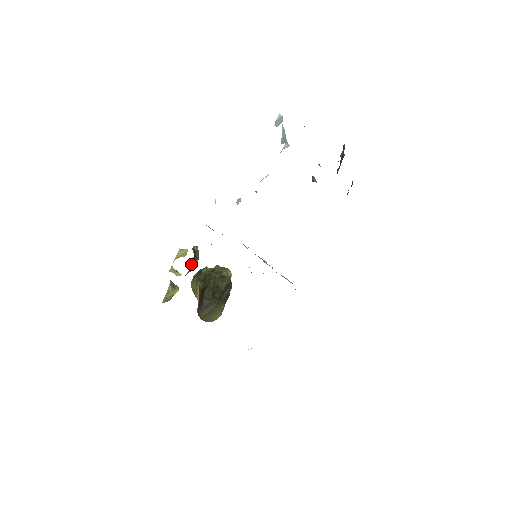
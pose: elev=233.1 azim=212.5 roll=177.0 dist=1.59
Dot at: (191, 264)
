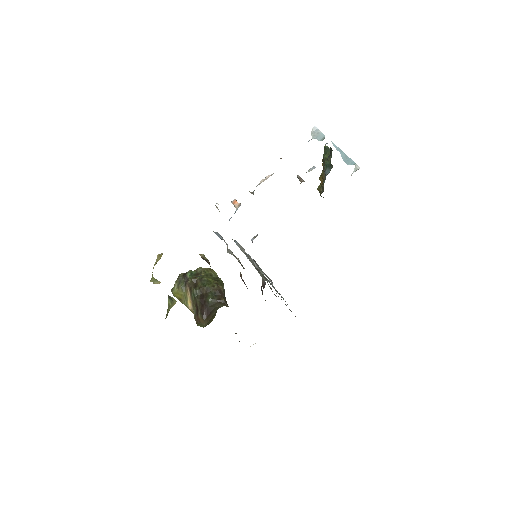
Dot at: occluded
